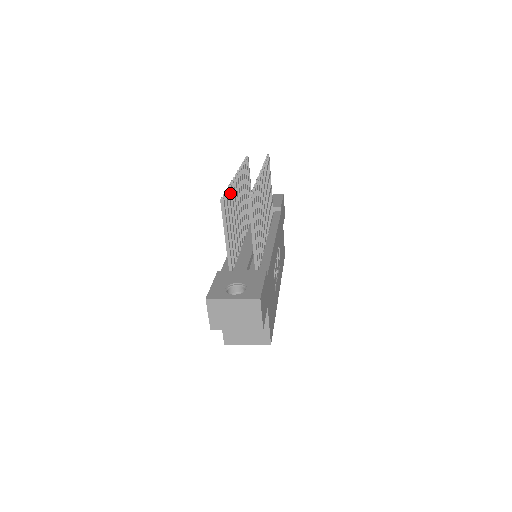
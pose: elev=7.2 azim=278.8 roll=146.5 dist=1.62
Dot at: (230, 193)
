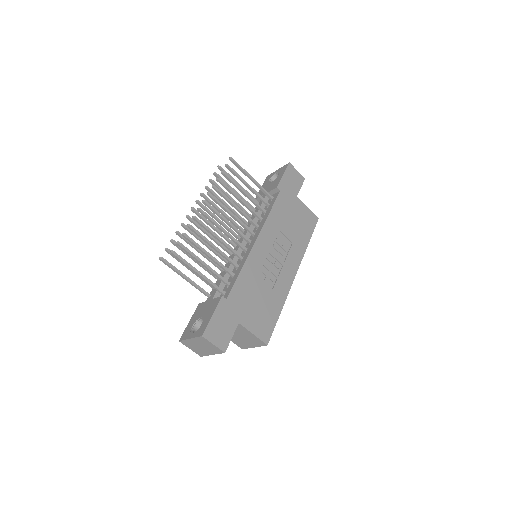
Dot at: (181, 237)
